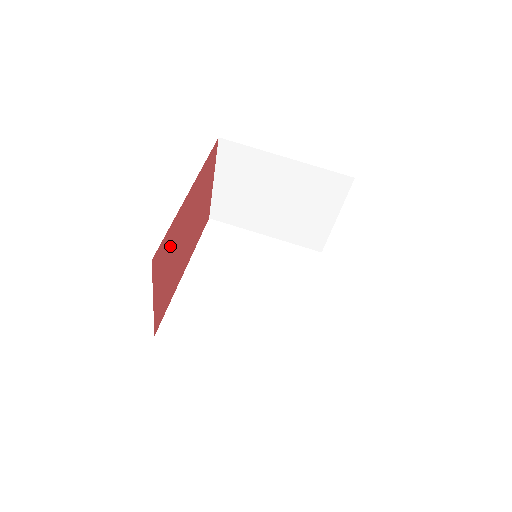
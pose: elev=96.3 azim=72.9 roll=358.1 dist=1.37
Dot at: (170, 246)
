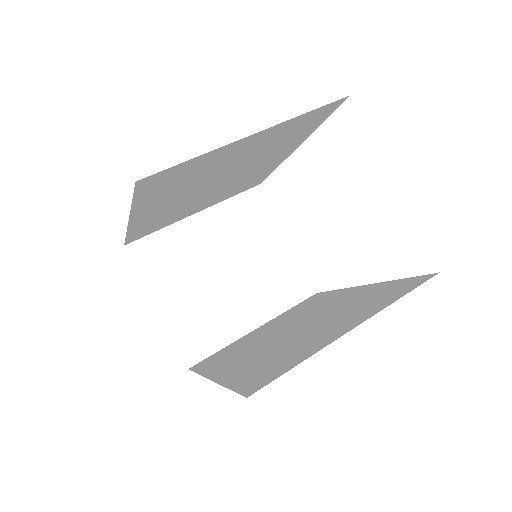
Dot at: occluded
